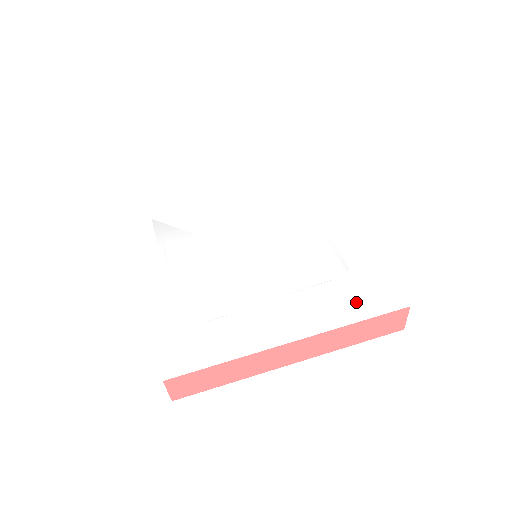
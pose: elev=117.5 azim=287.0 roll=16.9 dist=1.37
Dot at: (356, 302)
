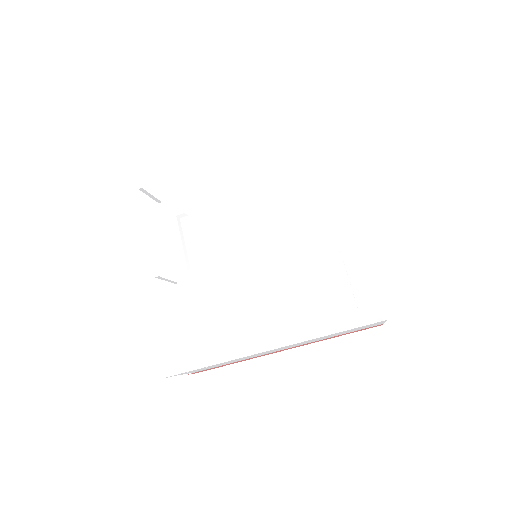
Dot at: (330, 336)
